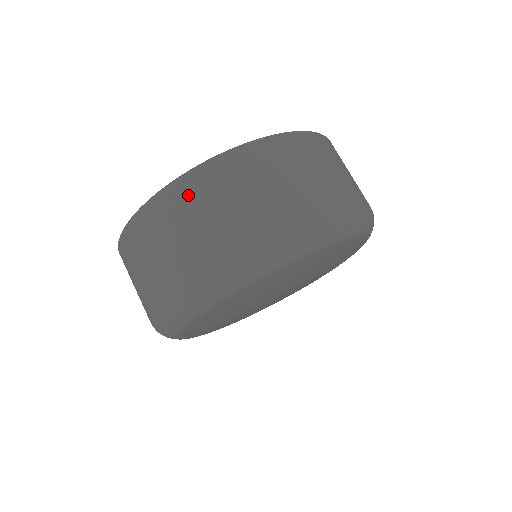
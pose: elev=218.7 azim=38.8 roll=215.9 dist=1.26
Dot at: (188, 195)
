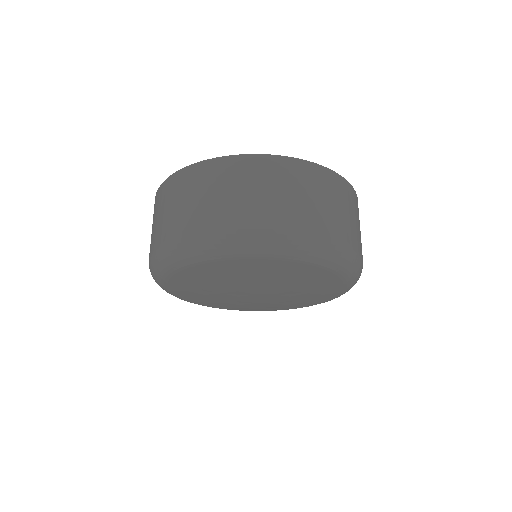
Dot at: (313, 177)
